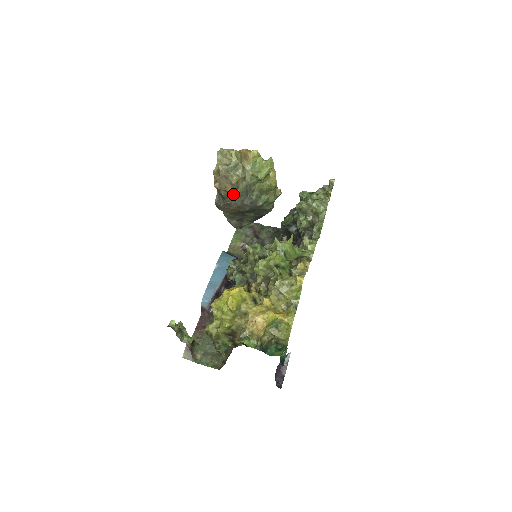
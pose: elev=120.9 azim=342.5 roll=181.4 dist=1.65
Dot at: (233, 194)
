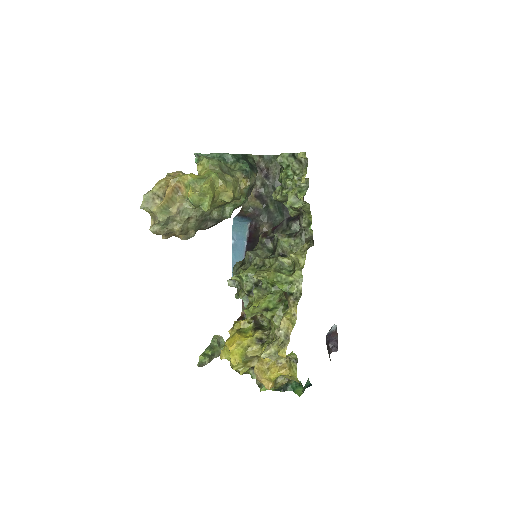
Dot at: (187, 238)
